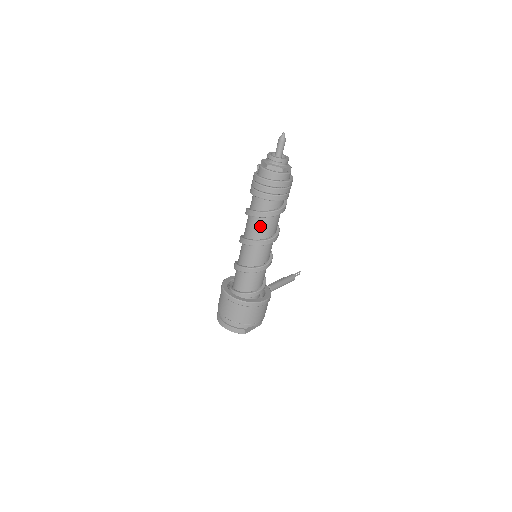
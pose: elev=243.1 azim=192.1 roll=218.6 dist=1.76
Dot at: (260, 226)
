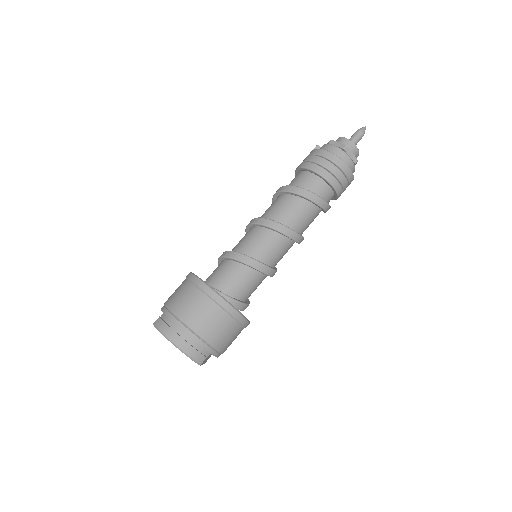
Dot at: (302, 213)
